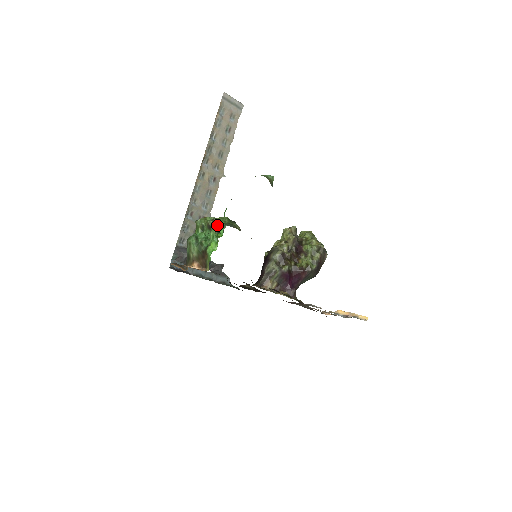
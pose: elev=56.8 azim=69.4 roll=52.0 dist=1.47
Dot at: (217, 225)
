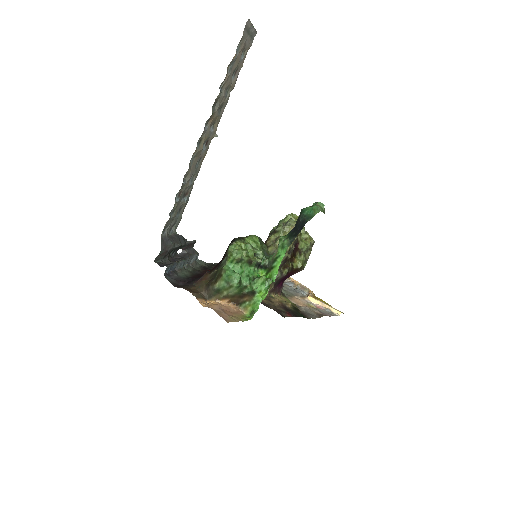
Dot at: occluded
